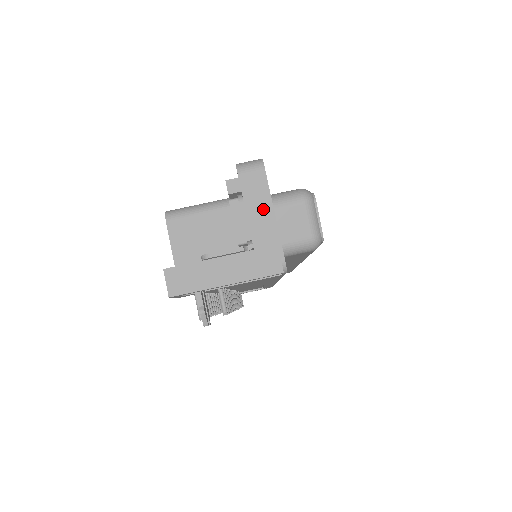
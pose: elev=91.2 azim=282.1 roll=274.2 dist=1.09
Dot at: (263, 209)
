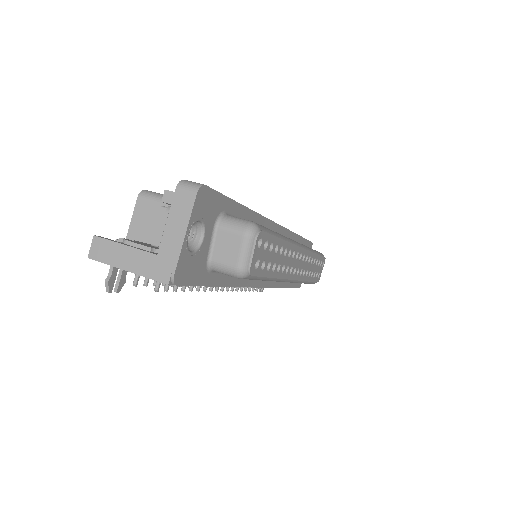
Dot at: (179, 226)
